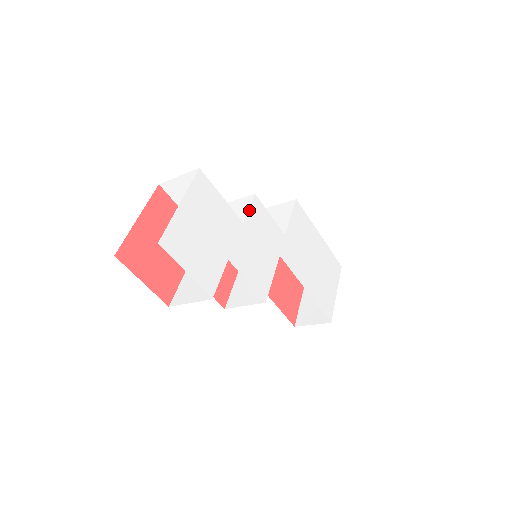
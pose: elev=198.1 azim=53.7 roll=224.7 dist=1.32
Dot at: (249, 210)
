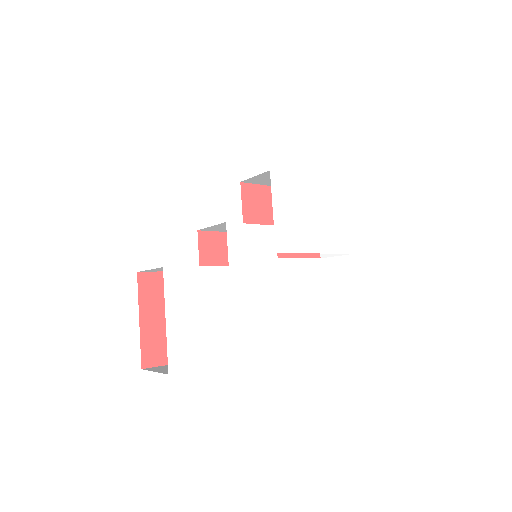
Dot at: (228, 246)
